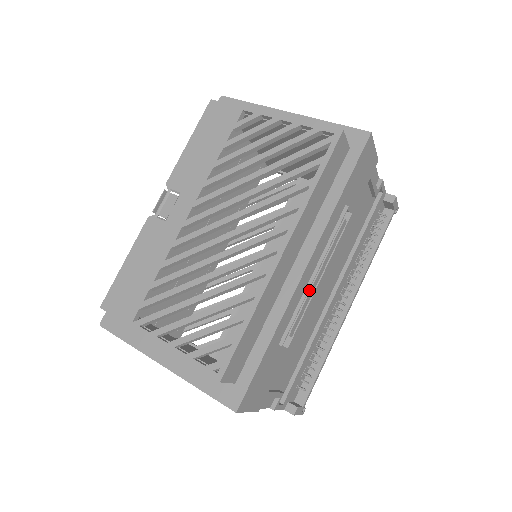
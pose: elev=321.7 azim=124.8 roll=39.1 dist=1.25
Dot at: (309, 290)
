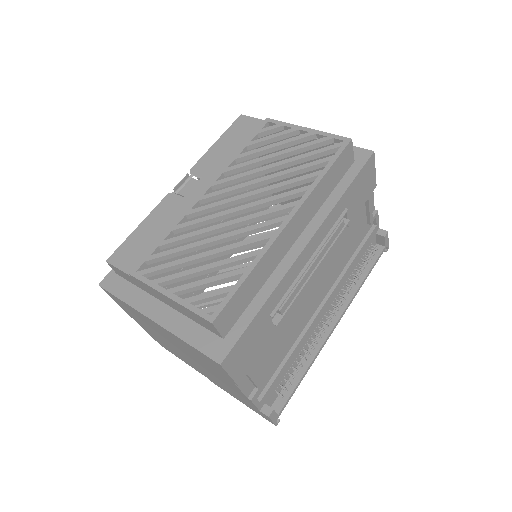
Dot at: (304, 274)
